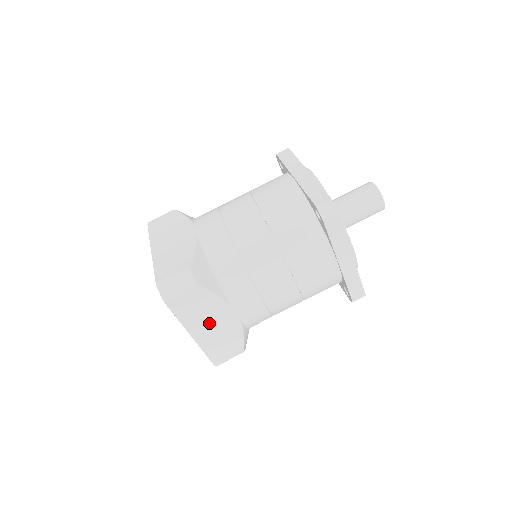
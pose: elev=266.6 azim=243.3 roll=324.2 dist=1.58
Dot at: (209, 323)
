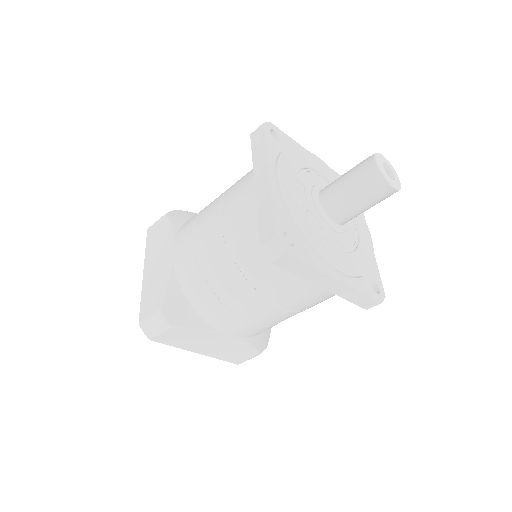
Dot at: (206, 344)
